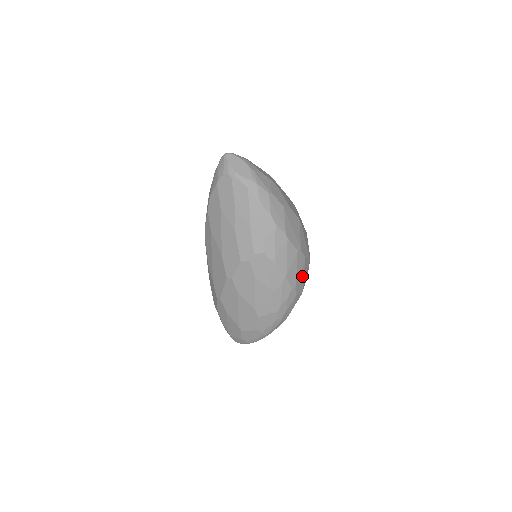
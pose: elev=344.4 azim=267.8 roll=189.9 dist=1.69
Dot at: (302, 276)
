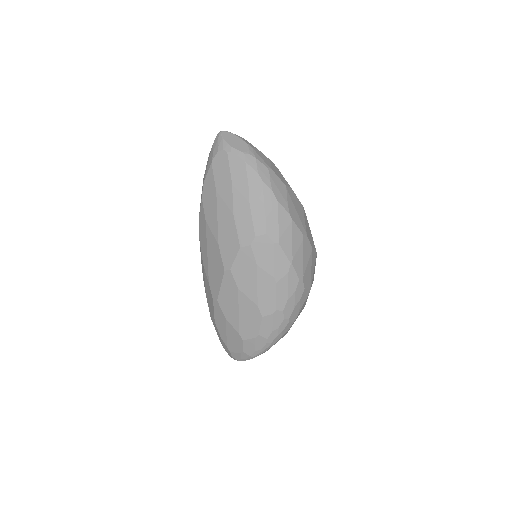
Dot at: (309, 268)
